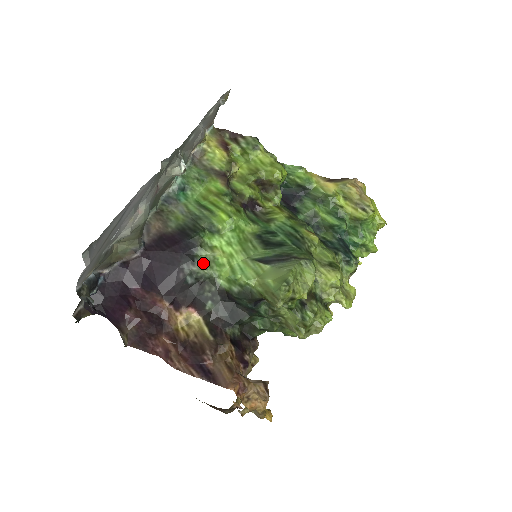
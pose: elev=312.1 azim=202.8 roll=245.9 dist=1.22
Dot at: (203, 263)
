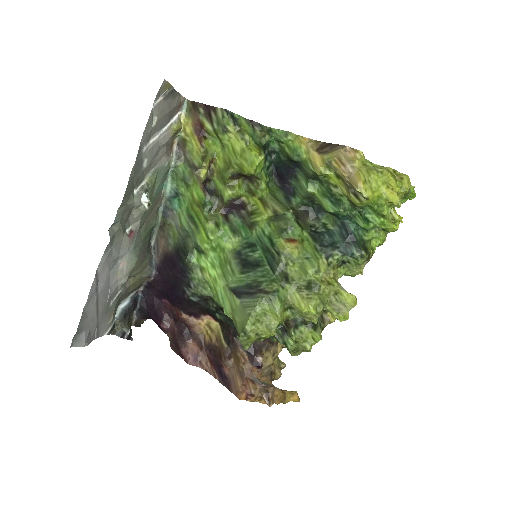
Dot at: (198, 286)
